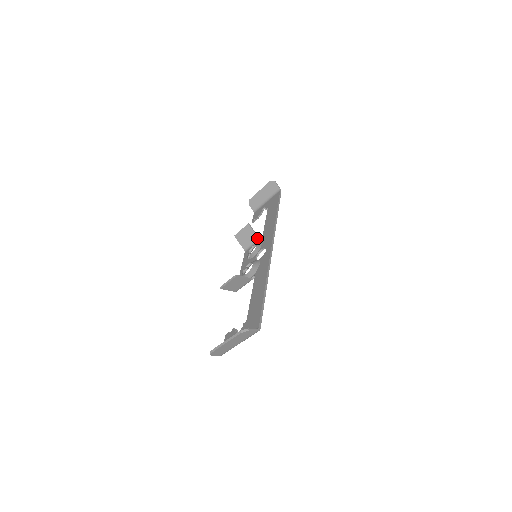
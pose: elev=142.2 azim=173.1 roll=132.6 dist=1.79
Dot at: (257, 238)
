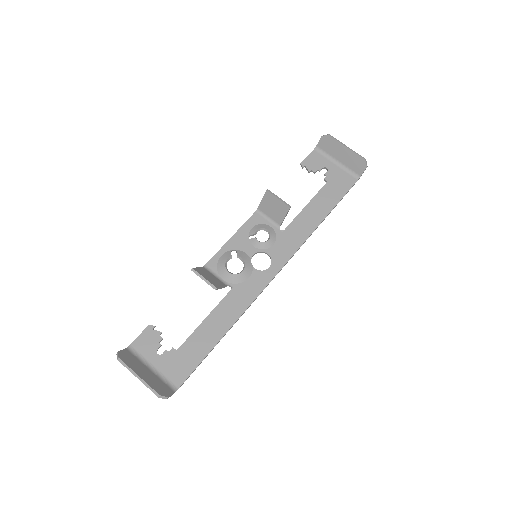
Dot at: (280, 223)
